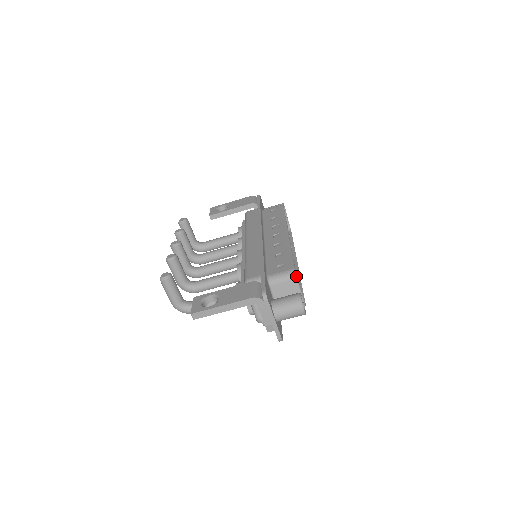
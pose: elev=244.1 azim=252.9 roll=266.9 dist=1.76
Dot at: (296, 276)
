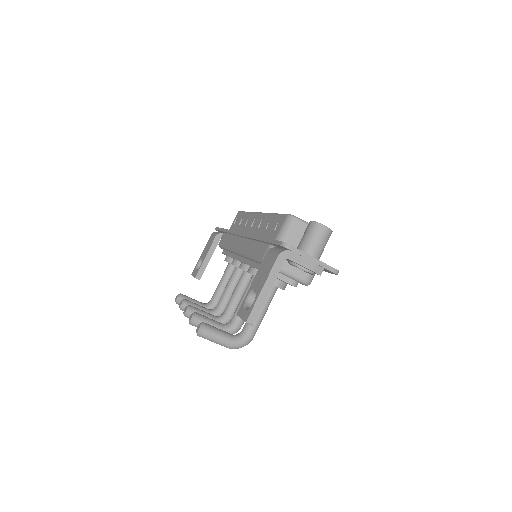
Dot at: (295, 217)
